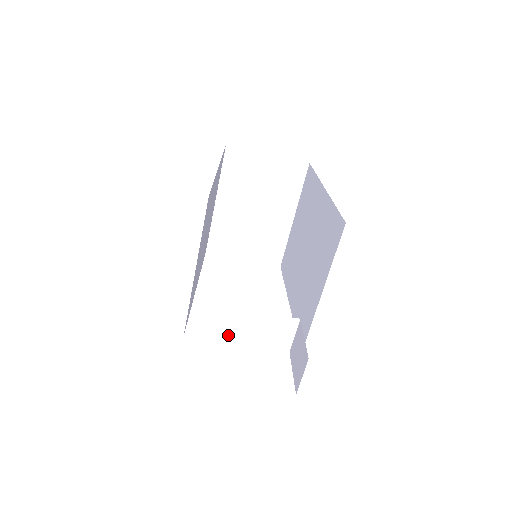
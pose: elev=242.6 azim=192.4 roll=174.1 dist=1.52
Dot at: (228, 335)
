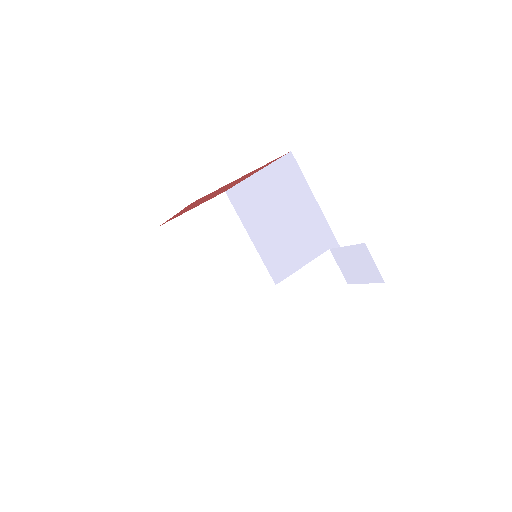
Dot at: (297, 309)
